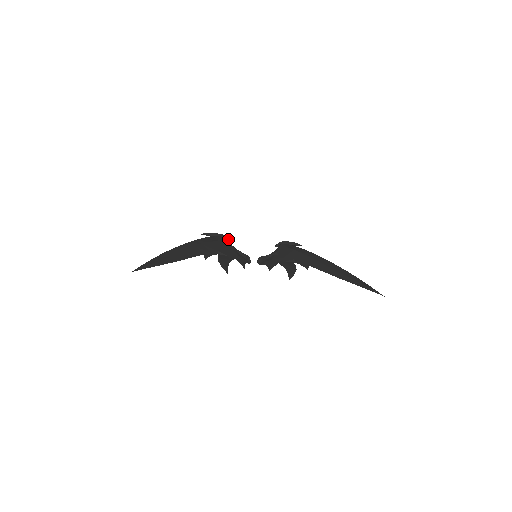
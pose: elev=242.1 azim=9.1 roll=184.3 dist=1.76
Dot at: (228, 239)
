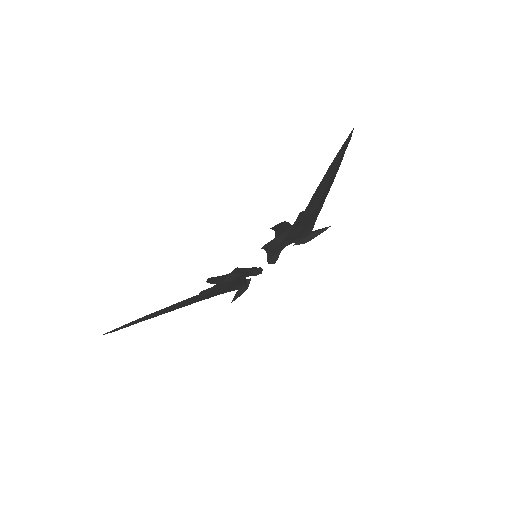
Dot at: (248, 279)
